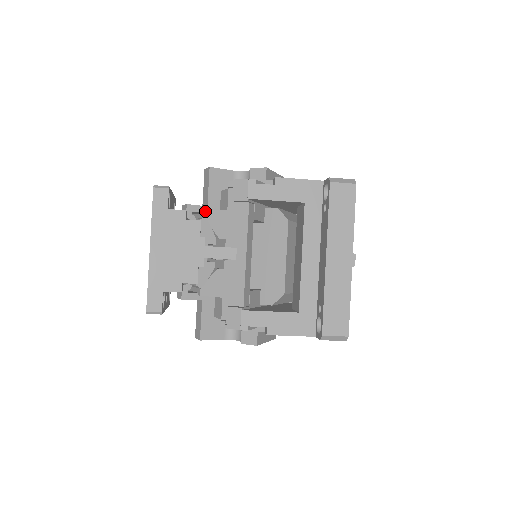
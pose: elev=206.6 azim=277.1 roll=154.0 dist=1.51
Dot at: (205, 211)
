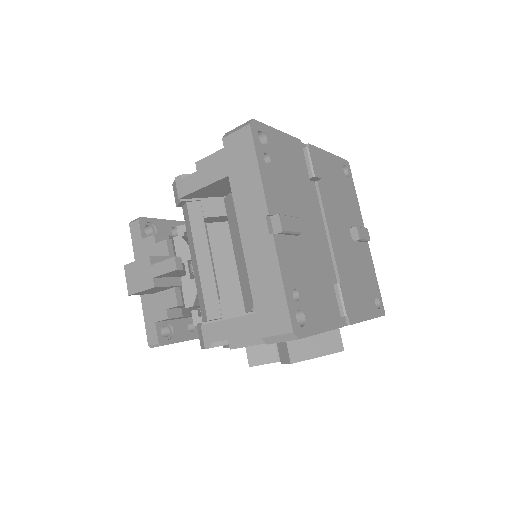
Dot at: occluded
